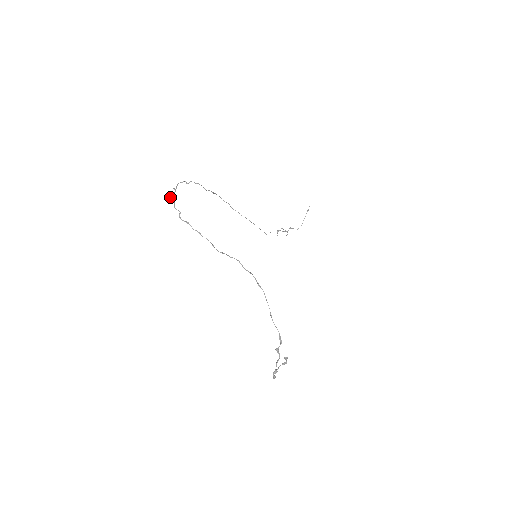
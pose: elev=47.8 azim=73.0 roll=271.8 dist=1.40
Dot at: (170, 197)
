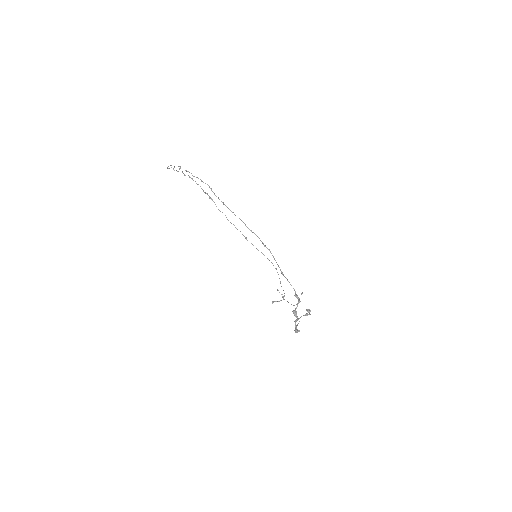
Dot at: (170, 165)
